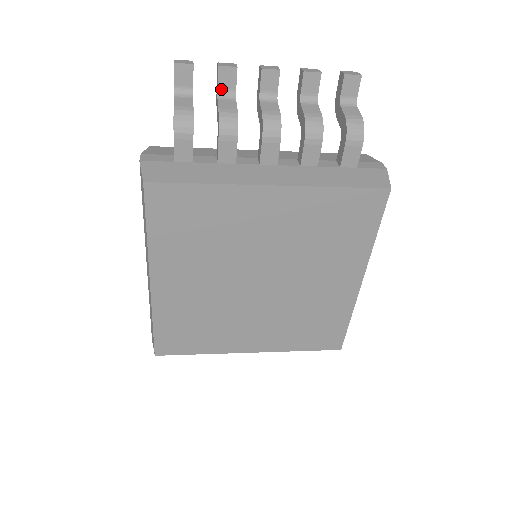
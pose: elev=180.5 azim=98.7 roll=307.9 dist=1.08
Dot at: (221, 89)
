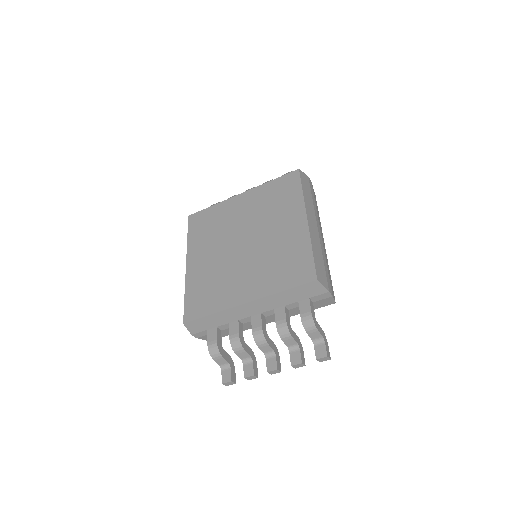
Dot at: occluded
